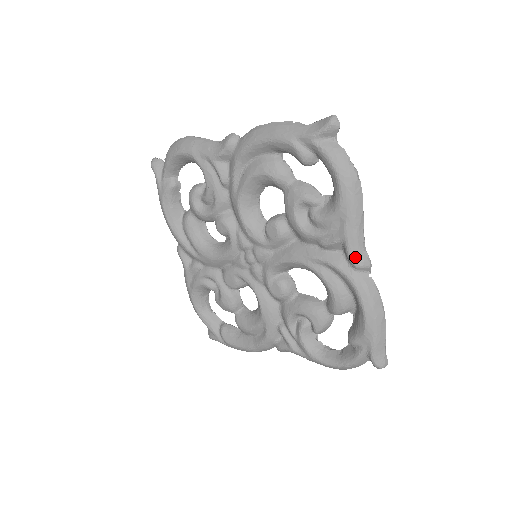
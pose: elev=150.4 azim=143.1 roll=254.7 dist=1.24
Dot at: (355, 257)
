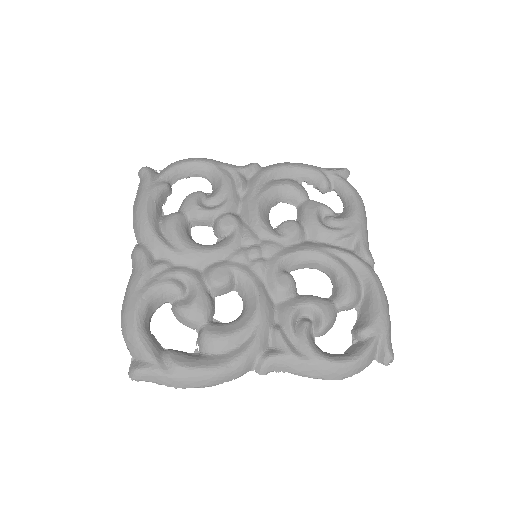
Dot at: (367, 250)
